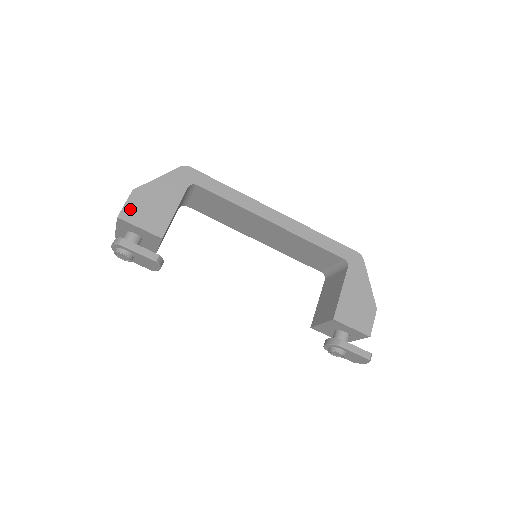
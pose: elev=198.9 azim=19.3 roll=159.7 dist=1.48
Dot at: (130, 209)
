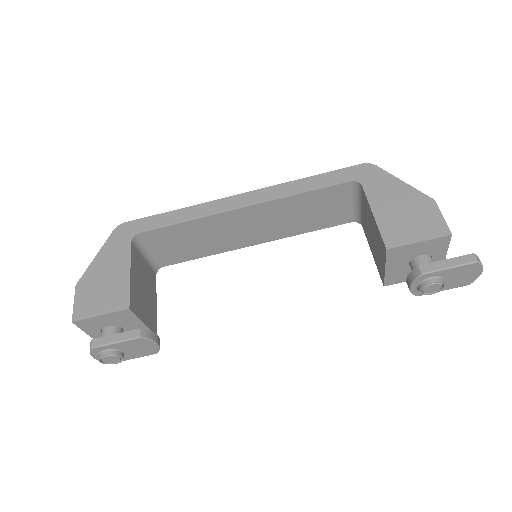
Dot at: (81, 305)
